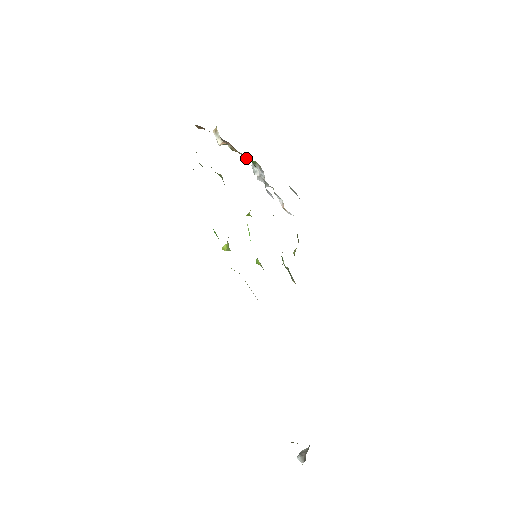
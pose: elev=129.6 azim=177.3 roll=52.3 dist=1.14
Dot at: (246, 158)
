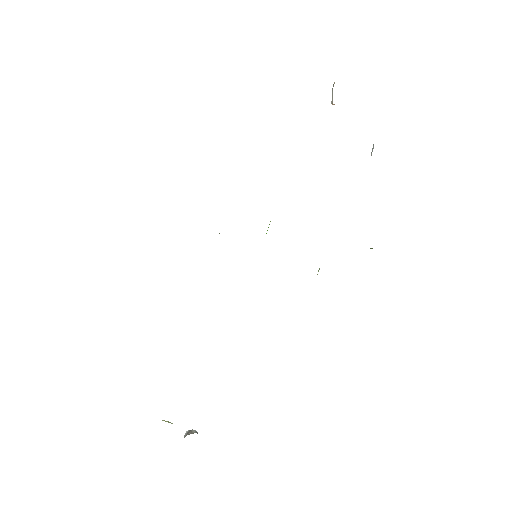
Dot at: occluded
